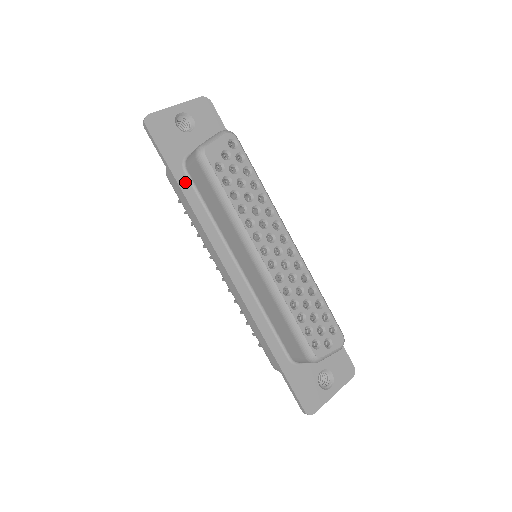
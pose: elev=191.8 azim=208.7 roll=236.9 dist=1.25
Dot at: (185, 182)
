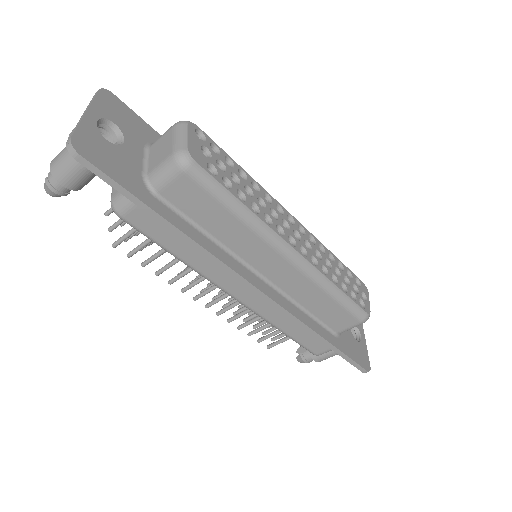
Dot at: (165, 210)
